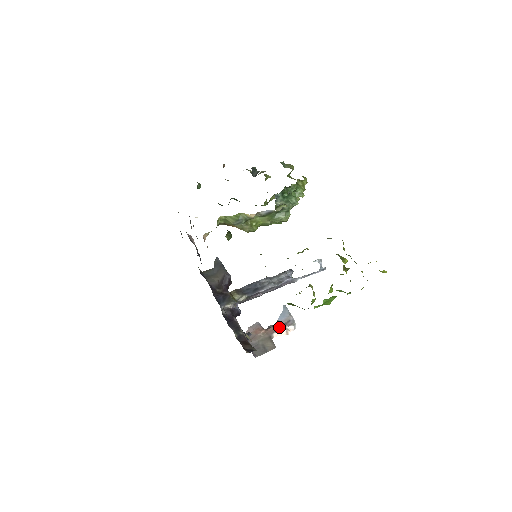
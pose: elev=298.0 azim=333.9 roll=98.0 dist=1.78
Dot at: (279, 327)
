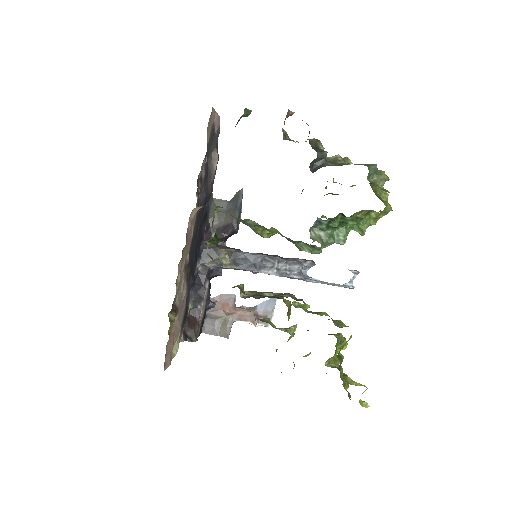
Dot at: (250, 317)
